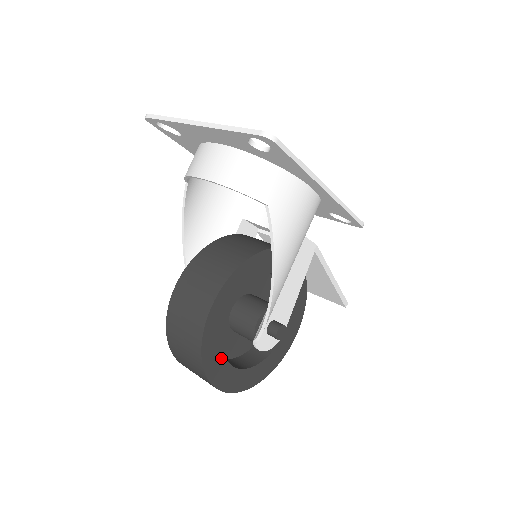
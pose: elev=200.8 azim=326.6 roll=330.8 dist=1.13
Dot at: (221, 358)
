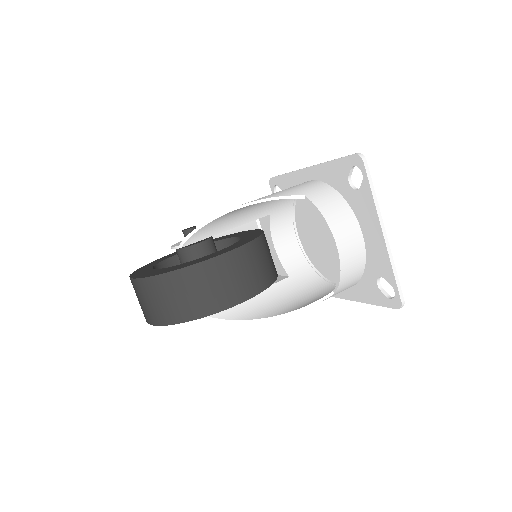
Dot at: occluded
